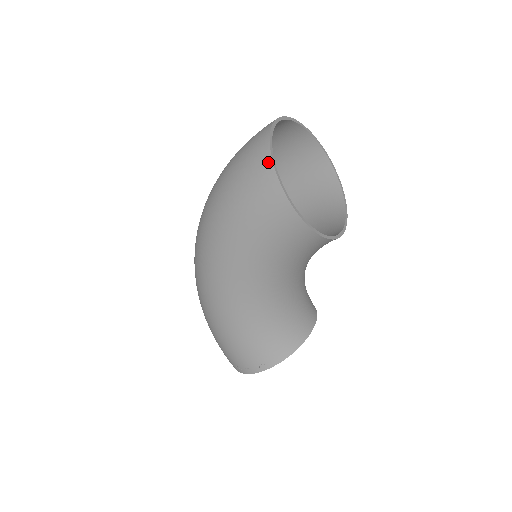
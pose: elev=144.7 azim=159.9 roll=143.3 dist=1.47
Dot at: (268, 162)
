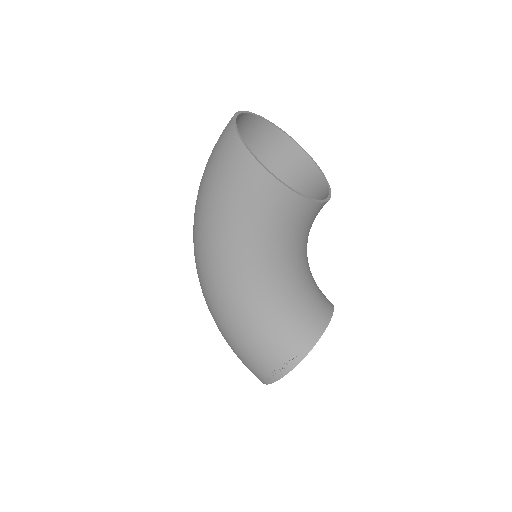
Dot at: (236, 139)
